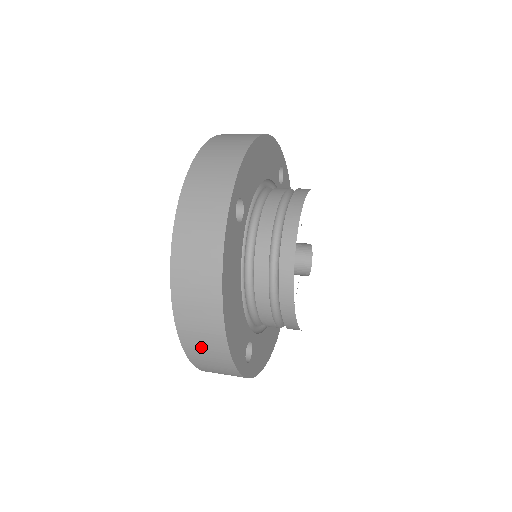
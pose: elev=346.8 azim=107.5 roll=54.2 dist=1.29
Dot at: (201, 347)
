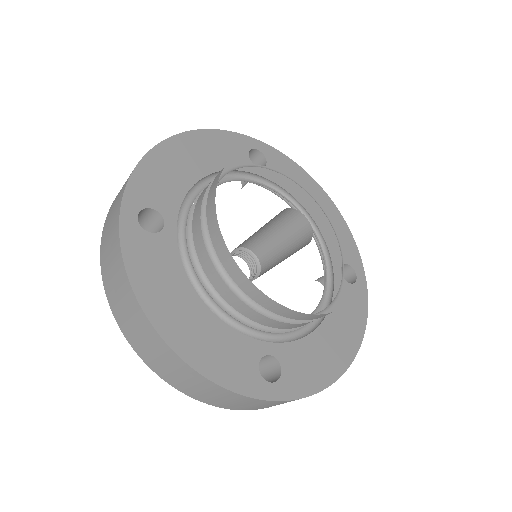
Dot at: (187, 384)
